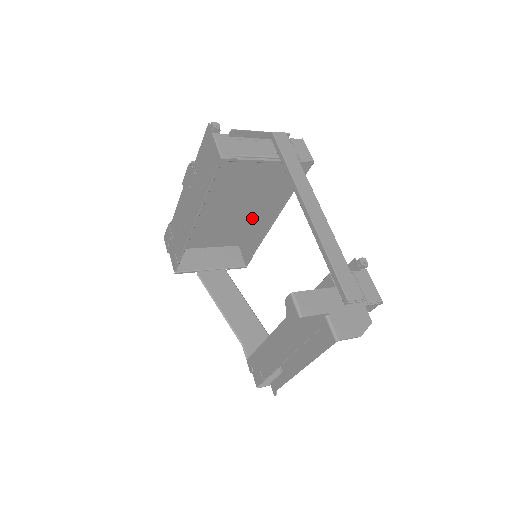
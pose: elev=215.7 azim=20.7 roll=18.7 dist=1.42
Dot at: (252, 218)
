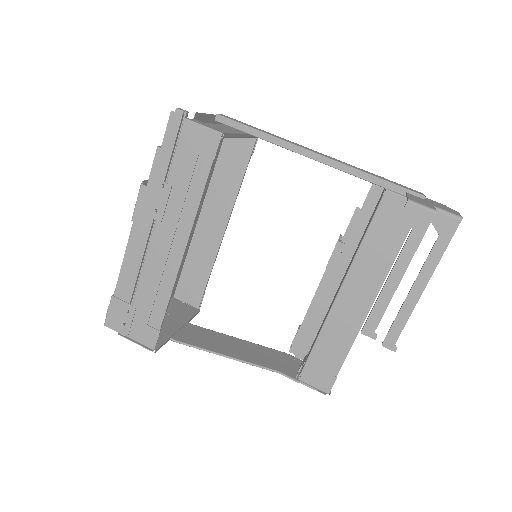
Dot at: (187, 248)
